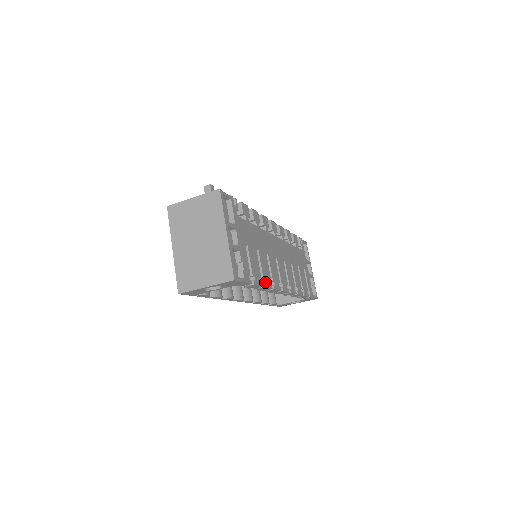
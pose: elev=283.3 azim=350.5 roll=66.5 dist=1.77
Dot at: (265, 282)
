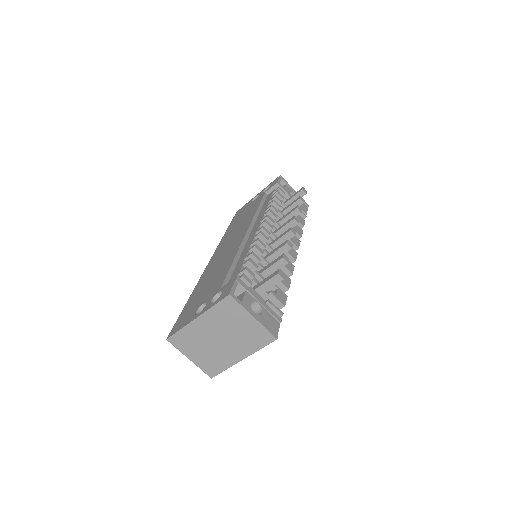
Dot at: occluded
